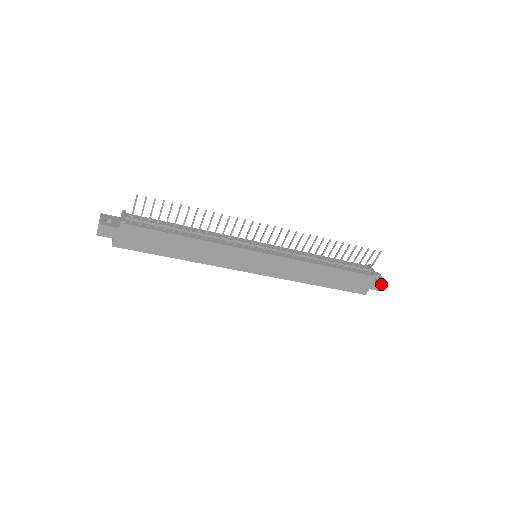
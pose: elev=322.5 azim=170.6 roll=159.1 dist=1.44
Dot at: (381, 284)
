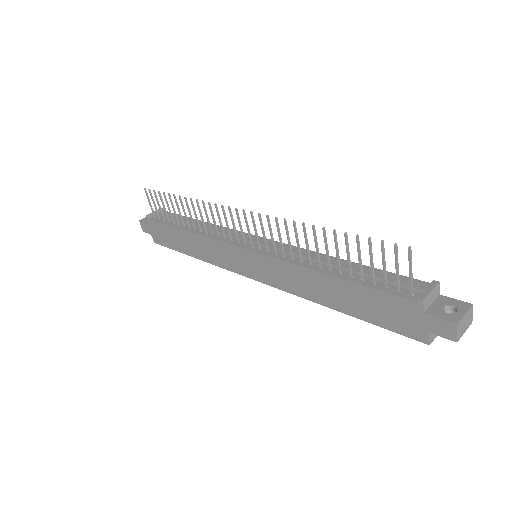
Dot at: (448, 324)
